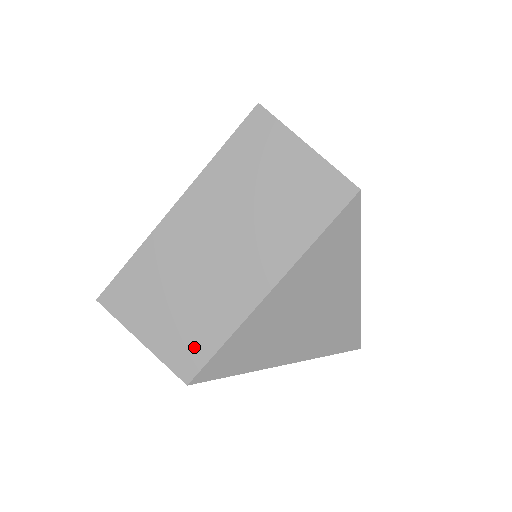
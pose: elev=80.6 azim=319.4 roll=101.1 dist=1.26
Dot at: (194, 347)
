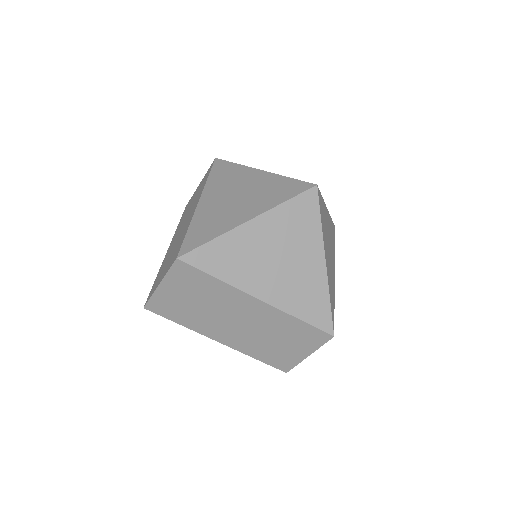
Dot at: (177, 250)
